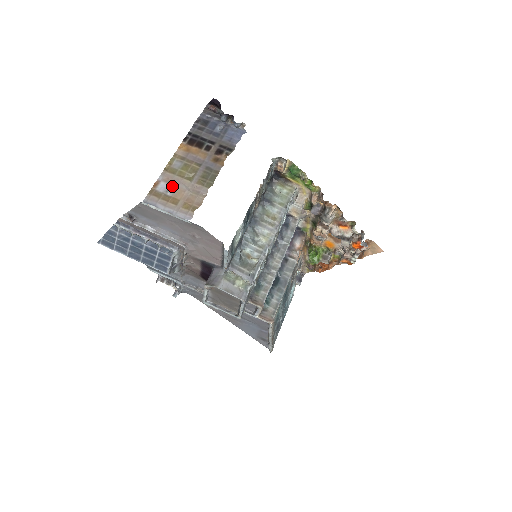
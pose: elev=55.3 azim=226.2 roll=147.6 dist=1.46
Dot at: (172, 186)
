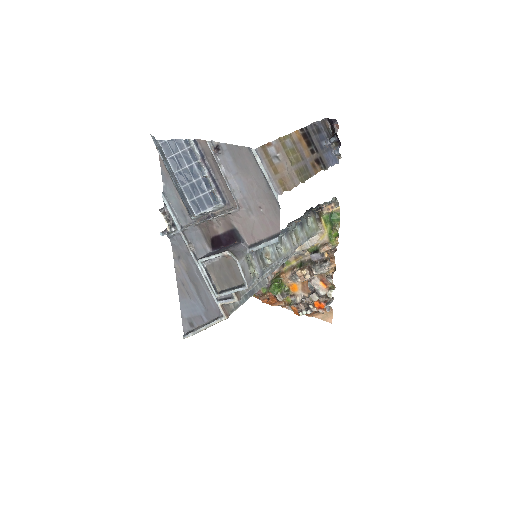
Dot at: (279, 157)
